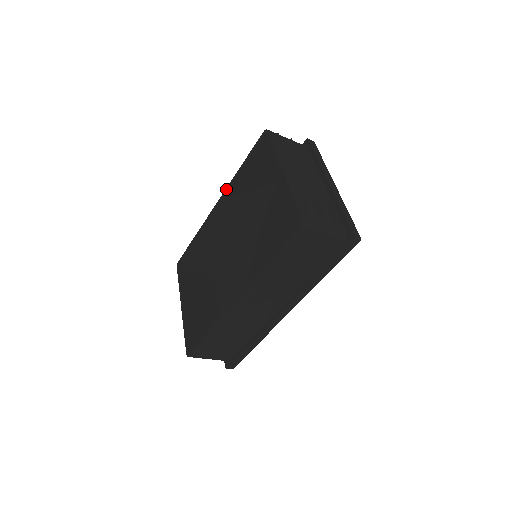
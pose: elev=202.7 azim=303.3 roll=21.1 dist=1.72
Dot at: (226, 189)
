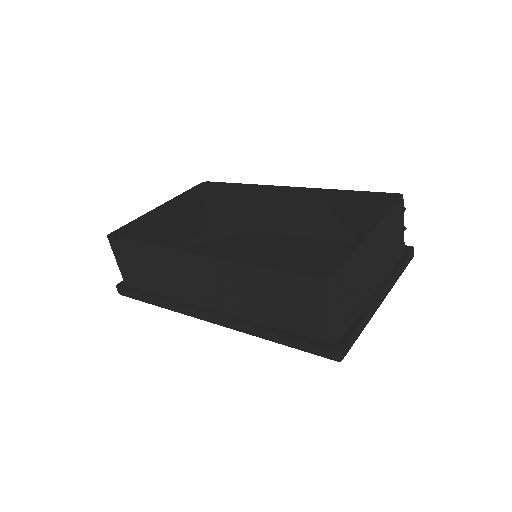
Dot at: (312, 188)
